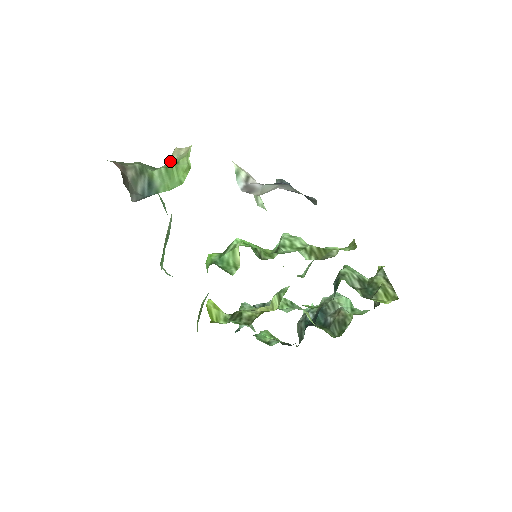
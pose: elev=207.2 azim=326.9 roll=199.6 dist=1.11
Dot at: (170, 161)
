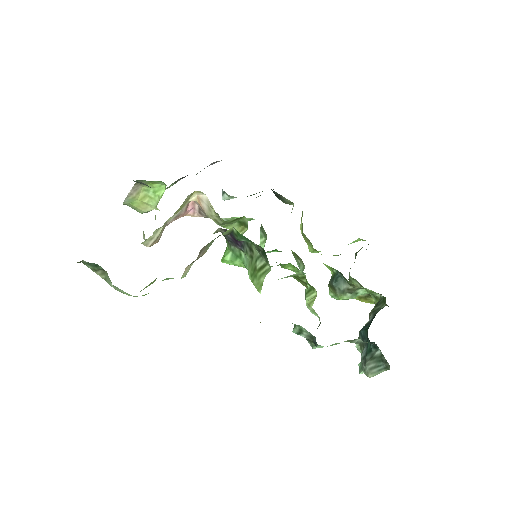
Dot at: occluded
